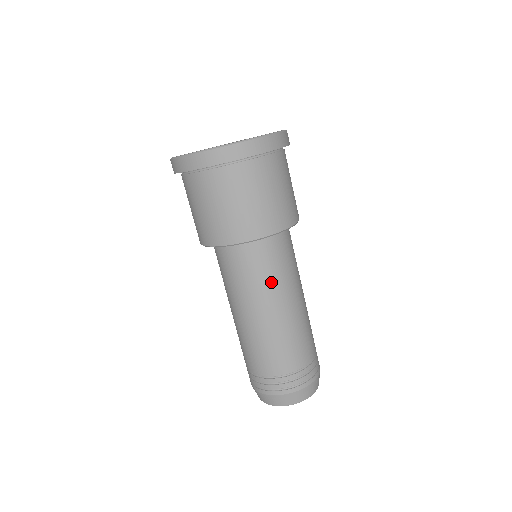
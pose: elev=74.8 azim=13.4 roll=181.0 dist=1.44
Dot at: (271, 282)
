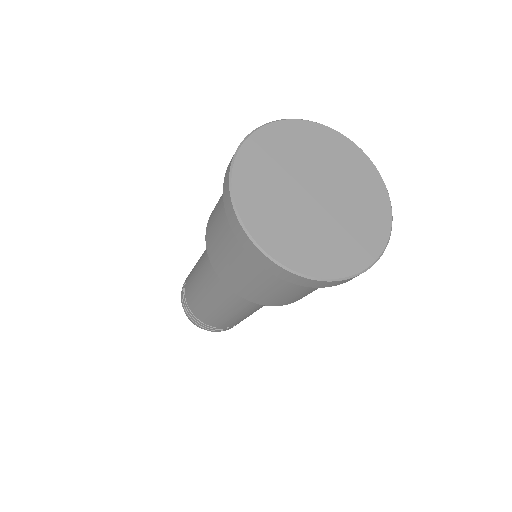
Dot at: (227, 297)
